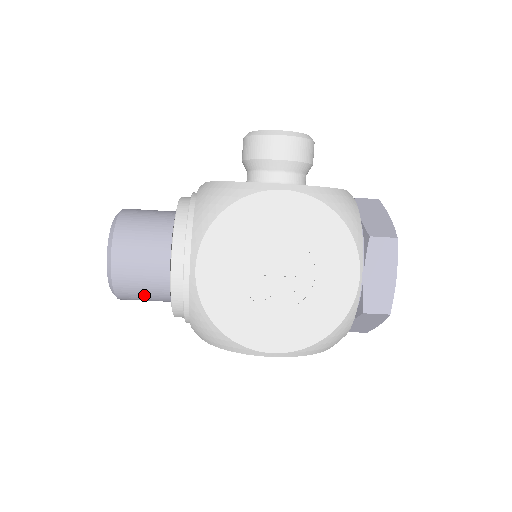
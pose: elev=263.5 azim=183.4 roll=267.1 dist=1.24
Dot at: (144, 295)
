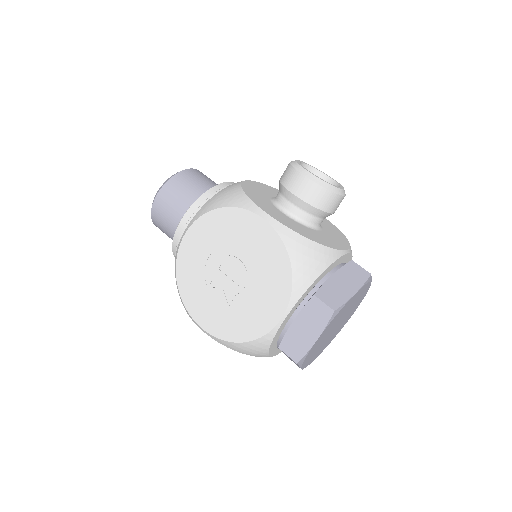
Dot at: (167, 234)
